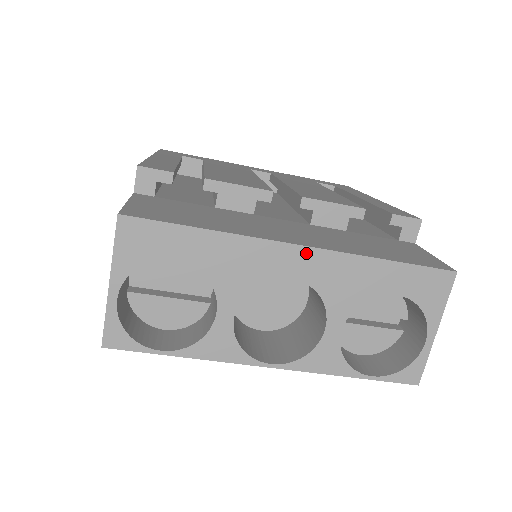
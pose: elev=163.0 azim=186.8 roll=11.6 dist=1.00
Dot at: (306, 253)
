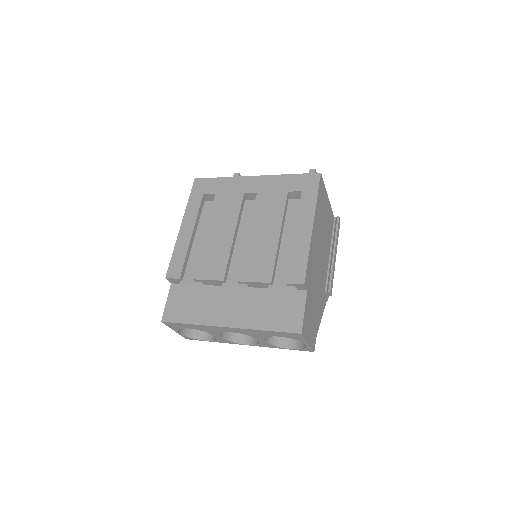
Dot at: (232, 329)
